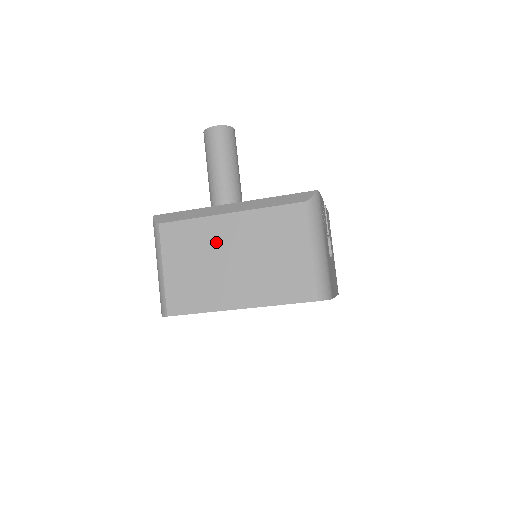
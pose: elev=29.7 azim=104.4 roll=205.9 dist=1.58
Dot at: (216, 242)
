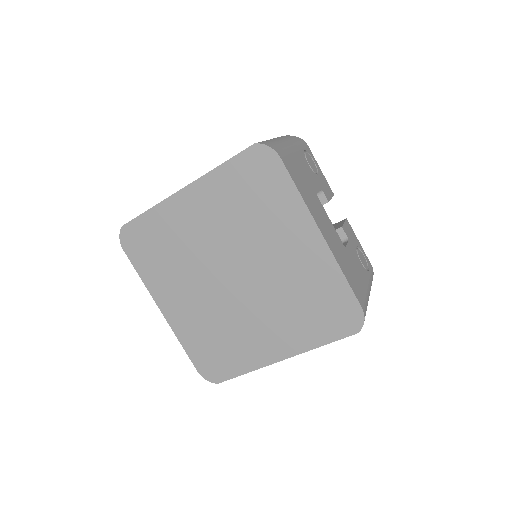
Dot at: occluded
